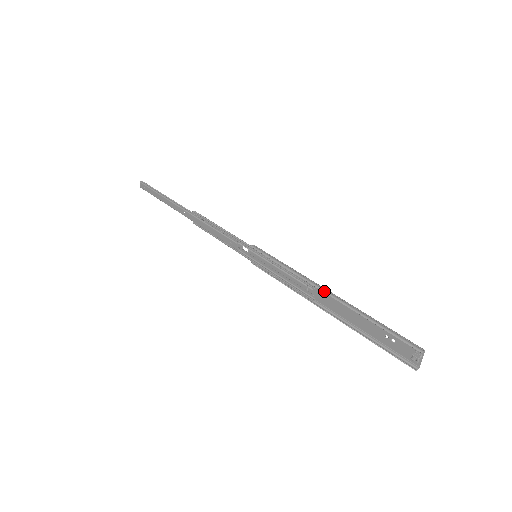
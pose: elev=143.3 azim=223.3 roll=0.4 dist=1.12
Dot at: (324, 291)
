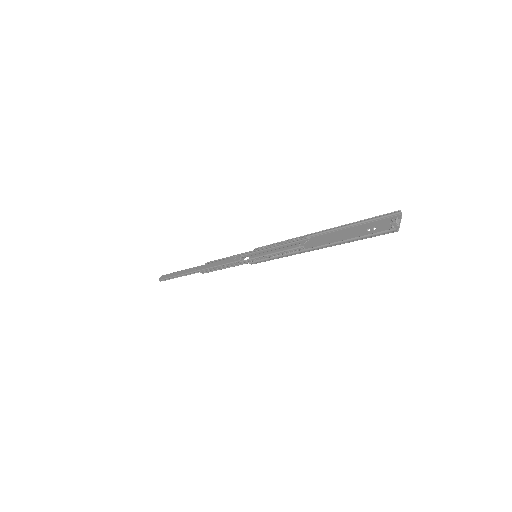
Dot at: (316, 232)
